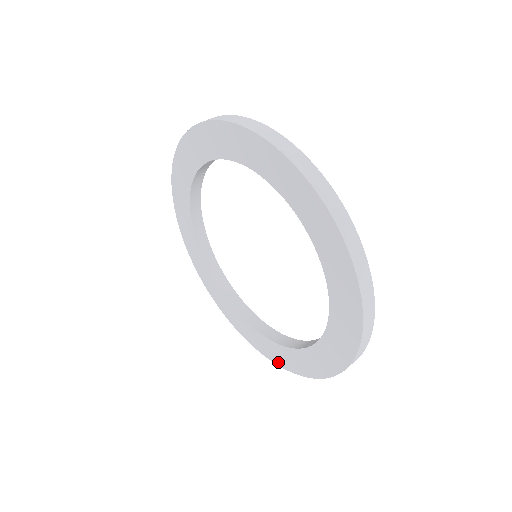
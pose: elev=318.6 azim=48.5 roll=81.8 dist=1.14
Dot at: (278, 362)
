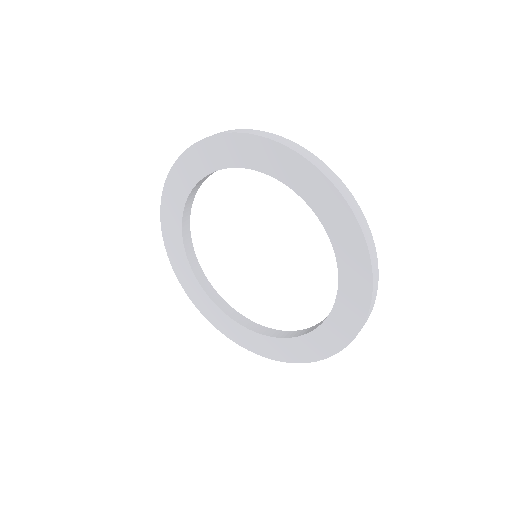
Dot at: (358, 321)
